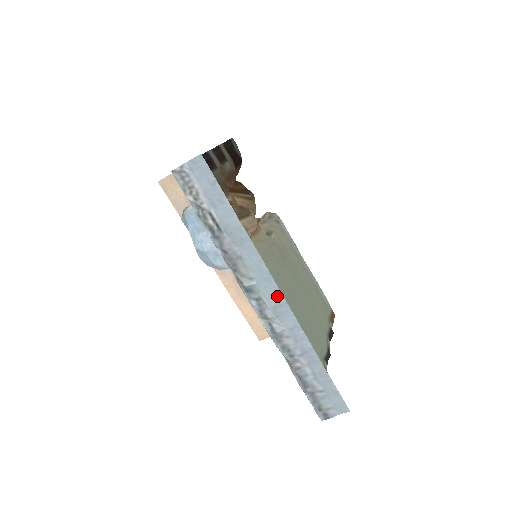
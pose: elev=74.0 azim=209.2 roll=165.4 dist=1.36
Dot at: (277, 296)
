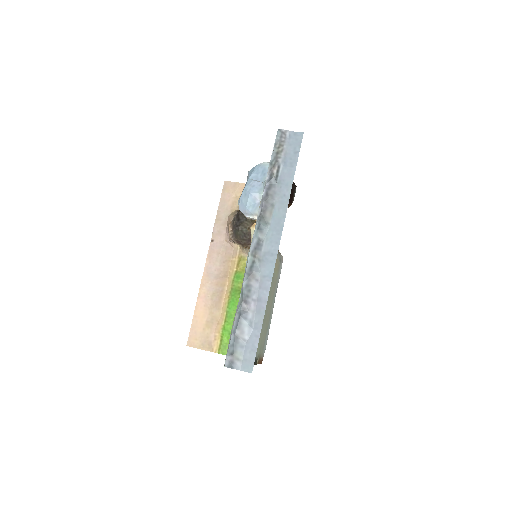
Dot at: (275, 246)
